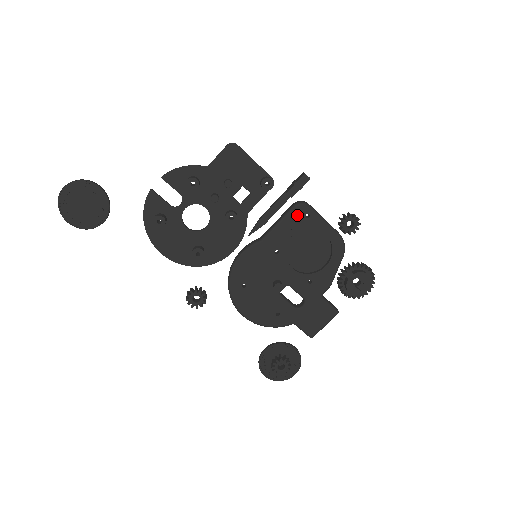
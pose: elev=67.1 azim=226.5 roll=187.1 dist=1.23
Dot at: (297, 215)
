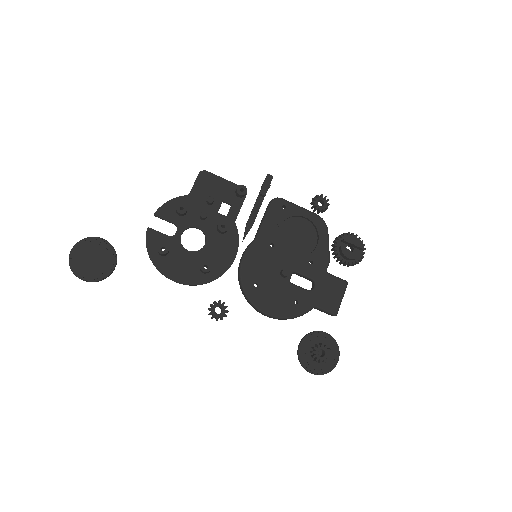
Dot at: (275, 209)
